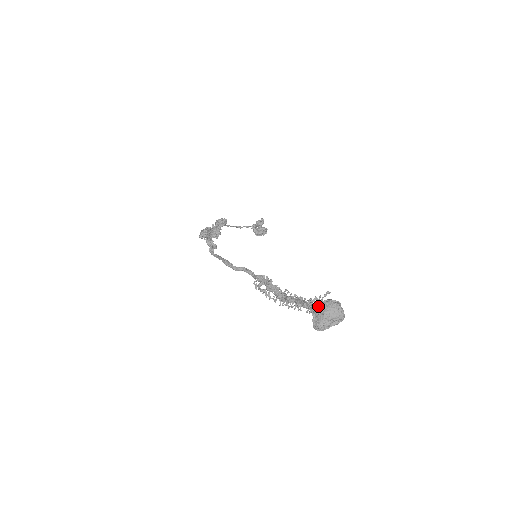
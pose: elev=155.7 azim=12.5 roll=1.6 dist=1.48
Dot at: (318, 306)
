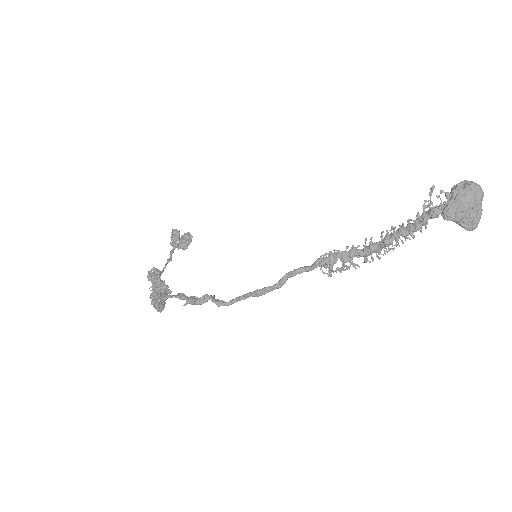
Dot at: (455, 207)
